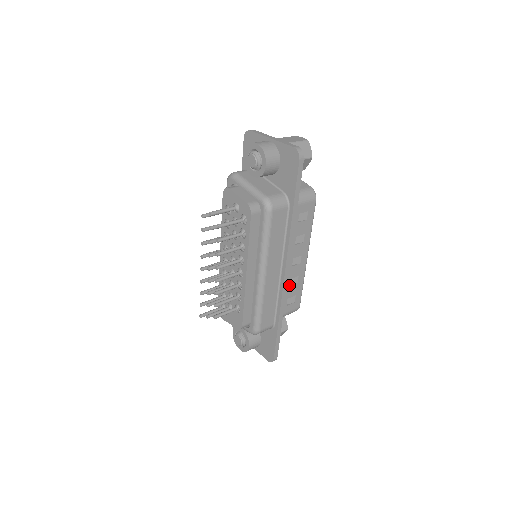
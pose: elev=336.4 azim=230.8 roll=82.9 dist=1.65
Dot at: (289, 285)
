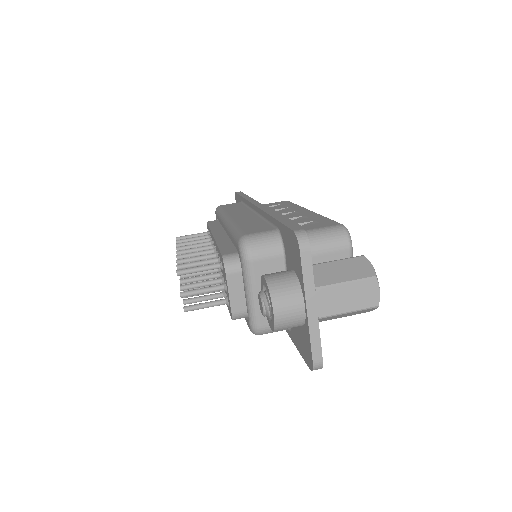
Dot at: occluded
